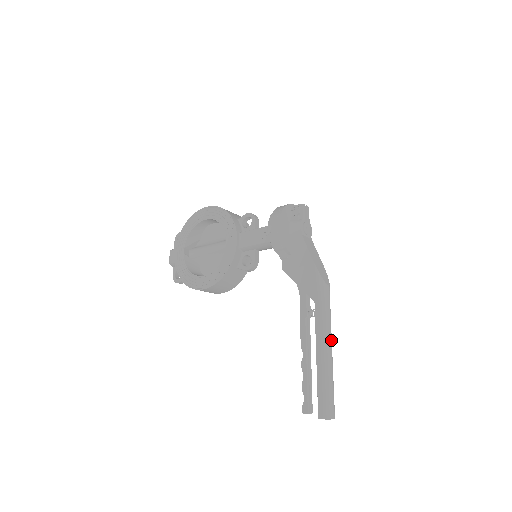
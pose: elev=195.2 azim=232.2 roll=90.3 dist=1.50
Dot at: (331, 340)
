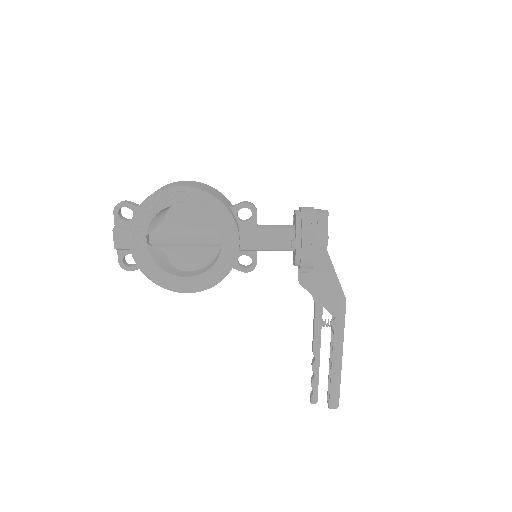
Dot at: (342, 346)
